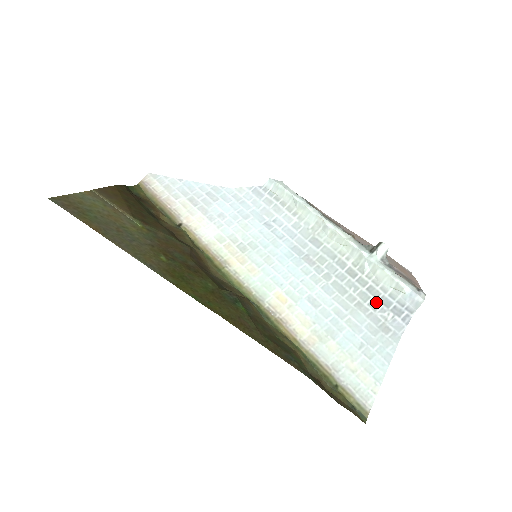
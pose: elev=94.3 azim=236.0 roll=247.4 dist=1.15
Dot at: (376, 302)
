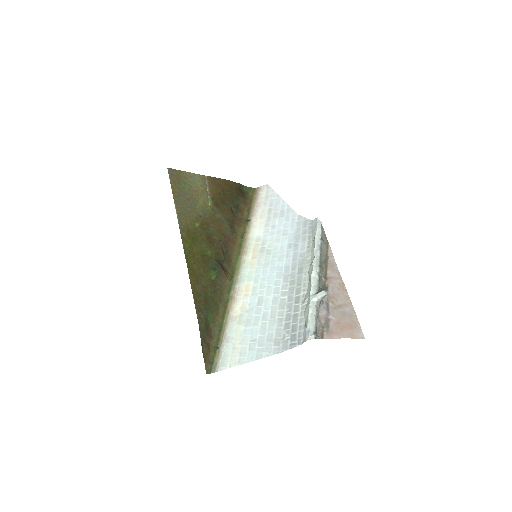
Dot at: (290, 325)
